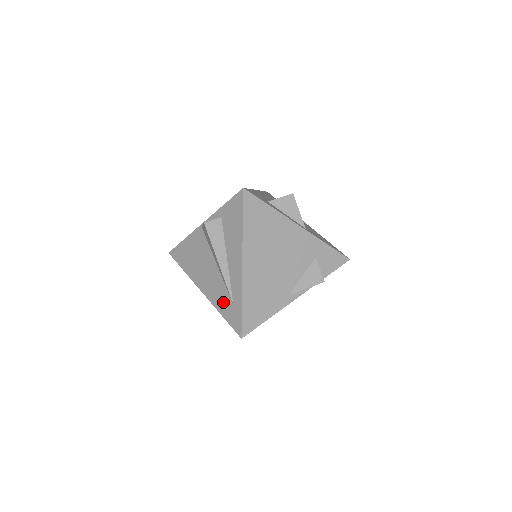
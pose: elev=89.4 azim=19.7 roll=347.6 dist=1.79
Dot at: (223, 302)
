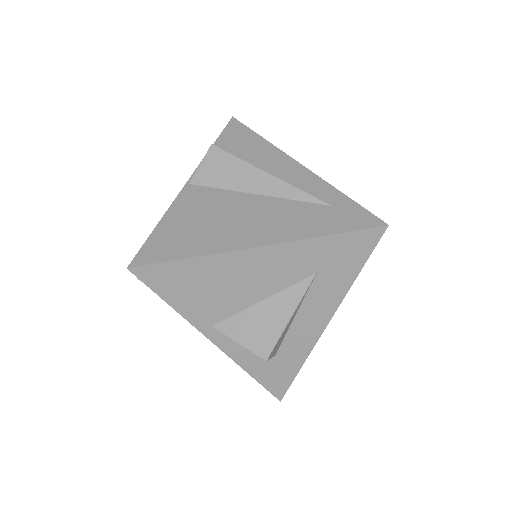
Dot at: (312, 219)
